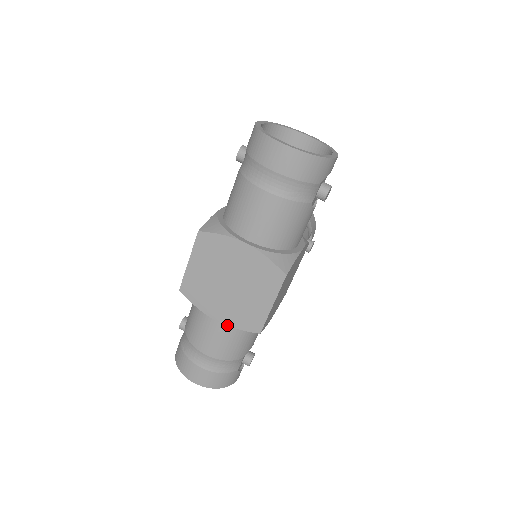
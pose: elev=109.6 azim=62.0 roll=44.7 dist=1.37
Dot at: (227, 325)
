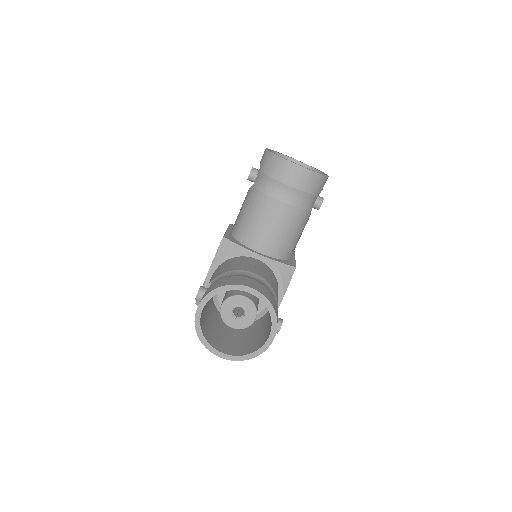
Dot at: occluded
